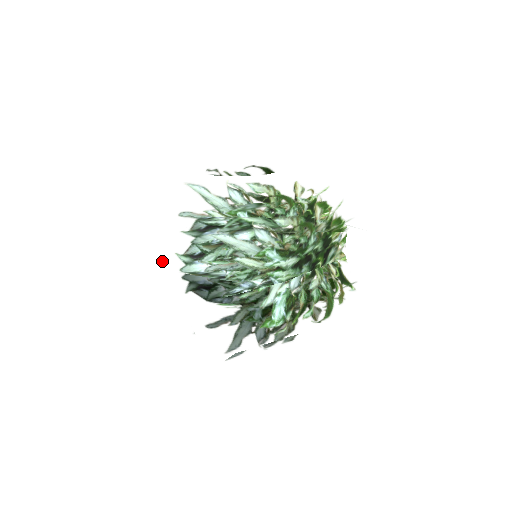
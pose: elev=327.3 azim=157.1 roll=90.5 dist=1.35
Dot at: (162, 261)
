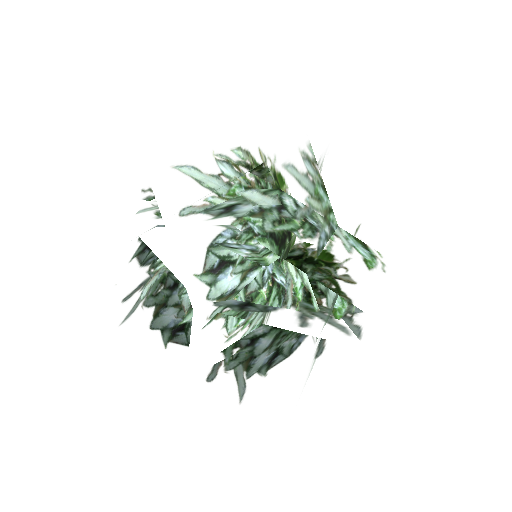
Dot at: (141, 338)
